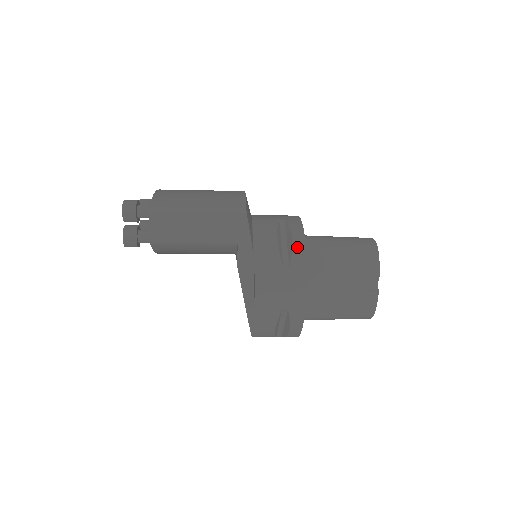
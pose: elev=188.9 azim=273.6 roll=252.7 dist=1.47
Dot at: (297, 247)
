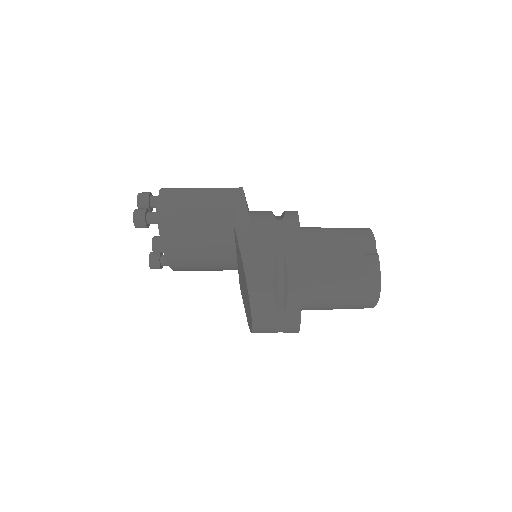
Dot at: (289, 212)
